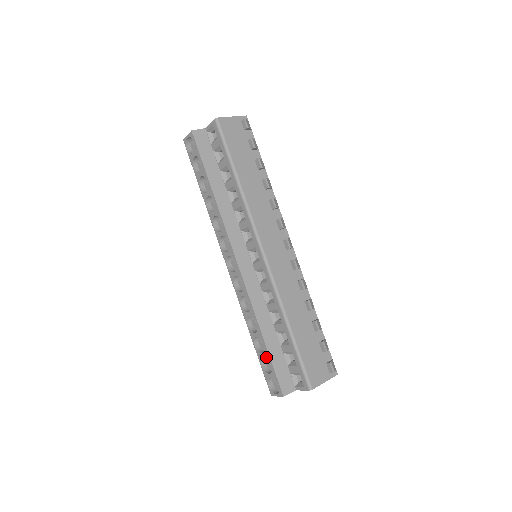
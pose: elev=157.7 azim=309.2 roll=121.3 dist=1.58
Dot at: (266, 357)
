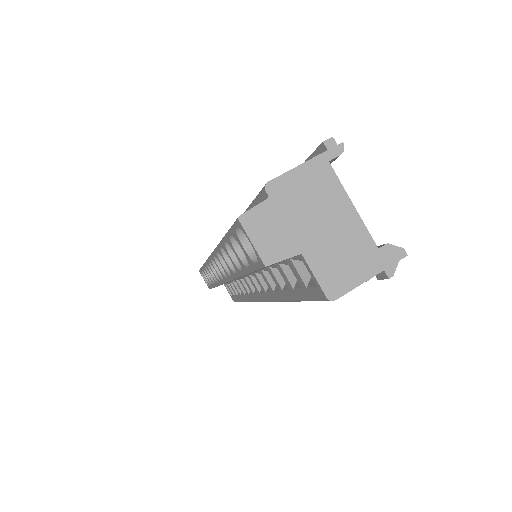
Dot at: occluded
